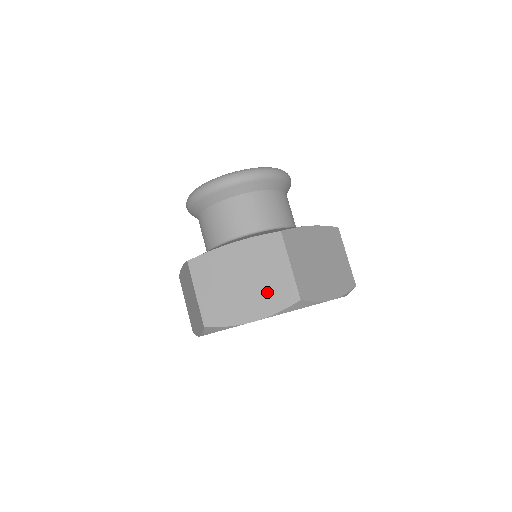
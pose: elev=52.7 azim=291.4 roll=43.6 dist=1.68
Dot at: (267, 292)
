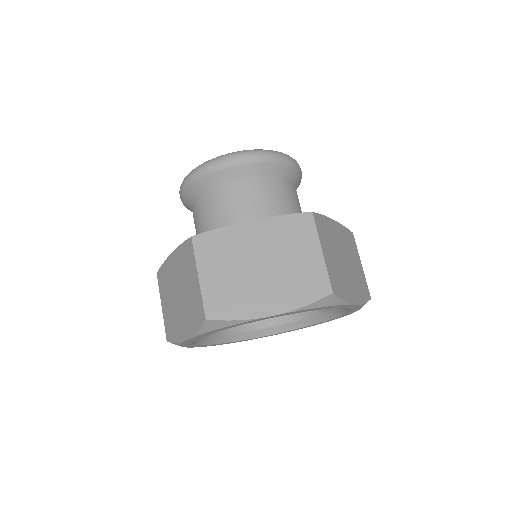
Dot at: (292, 281)
